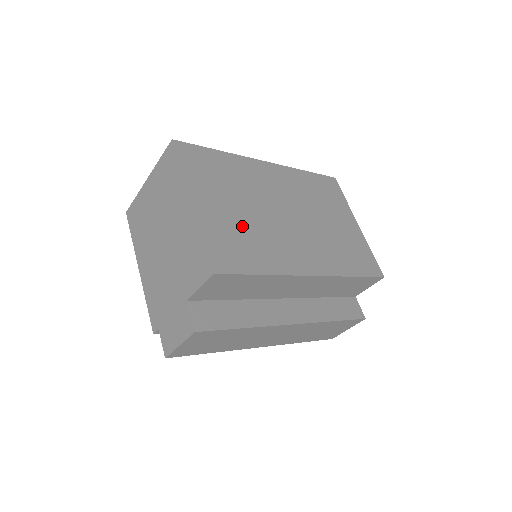
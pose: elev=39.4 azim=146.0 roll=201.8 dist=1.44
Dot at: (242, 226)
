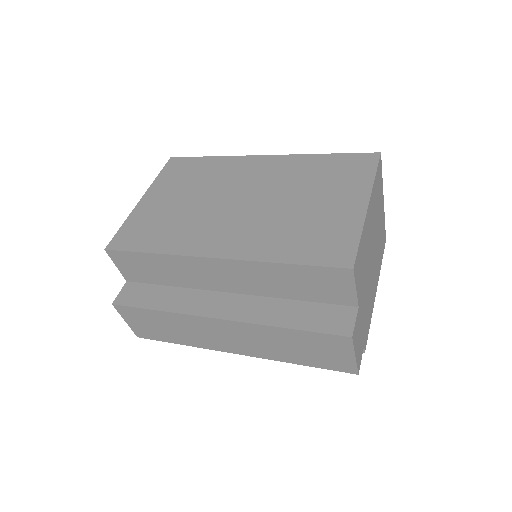
Dot at: (171, 214)
